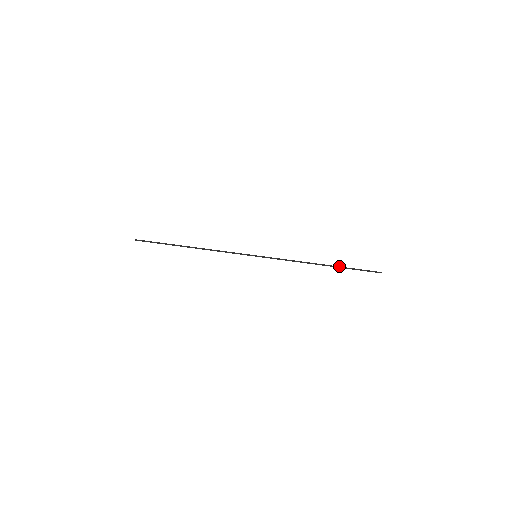
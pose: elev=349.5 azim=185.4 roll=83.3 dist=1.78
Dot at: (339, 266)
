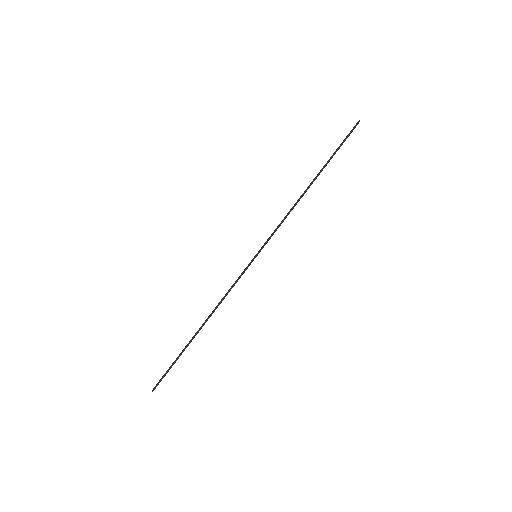
Dot at: (324, 165)
